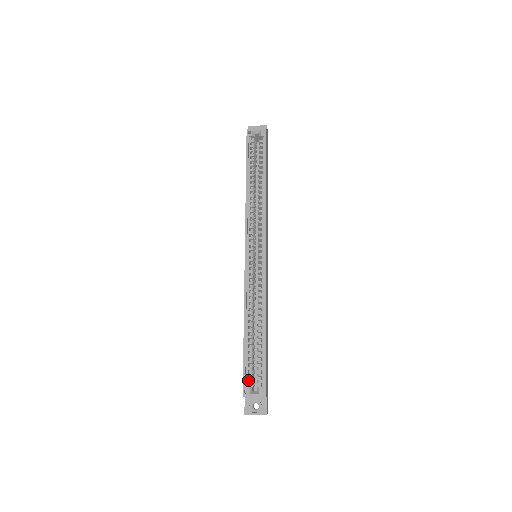
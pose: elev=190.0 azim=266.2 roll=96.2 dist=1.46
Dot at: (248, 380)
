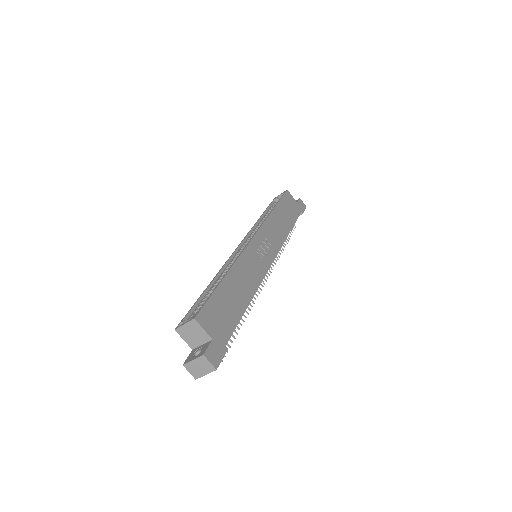
Dot at: (189, 318)
